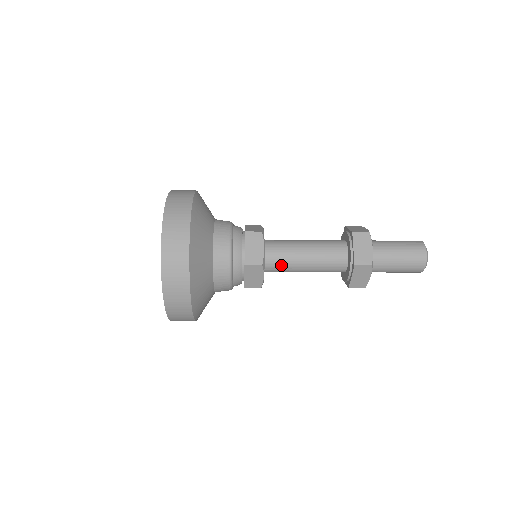
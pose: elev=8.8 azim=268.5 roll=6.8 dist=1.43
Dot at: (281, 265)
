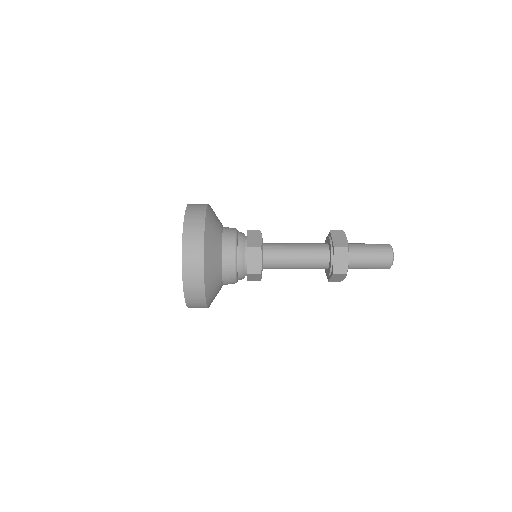
Dot at: (276, 267)
